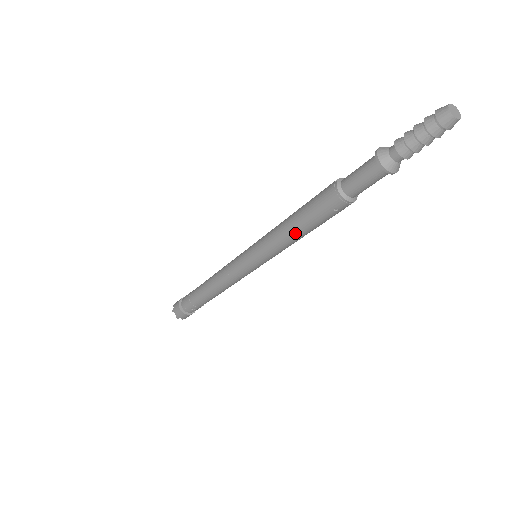
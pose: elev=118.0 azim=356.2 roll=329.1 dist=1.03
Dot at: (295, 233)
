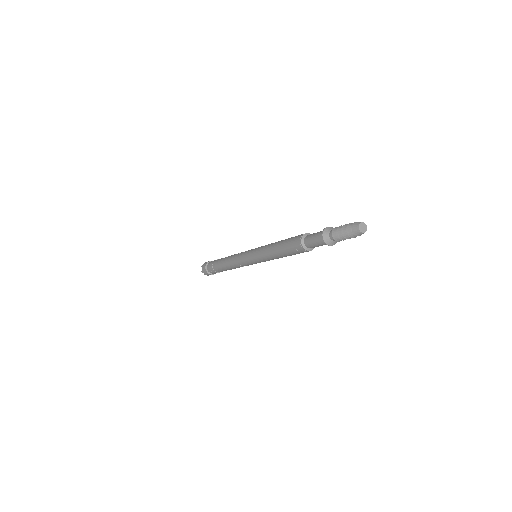
Dot at: (275, 252)
